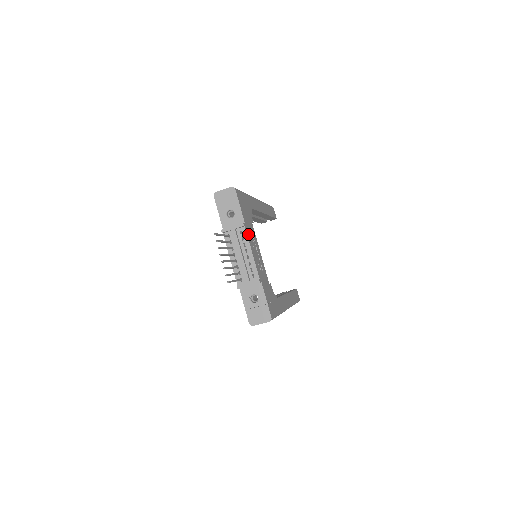
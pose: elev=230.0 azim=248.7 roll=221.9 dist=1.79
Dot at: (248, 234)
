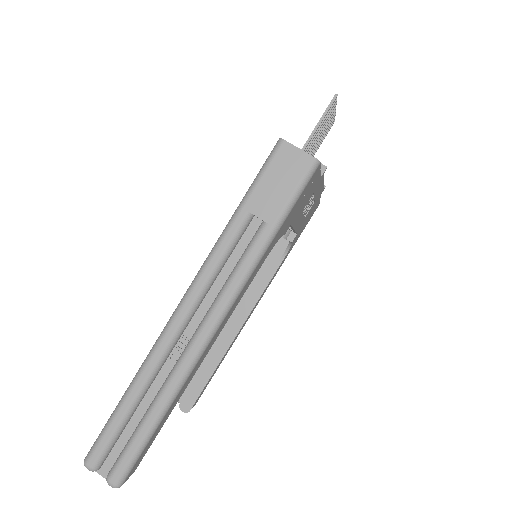
Dot at: (319, 194)
